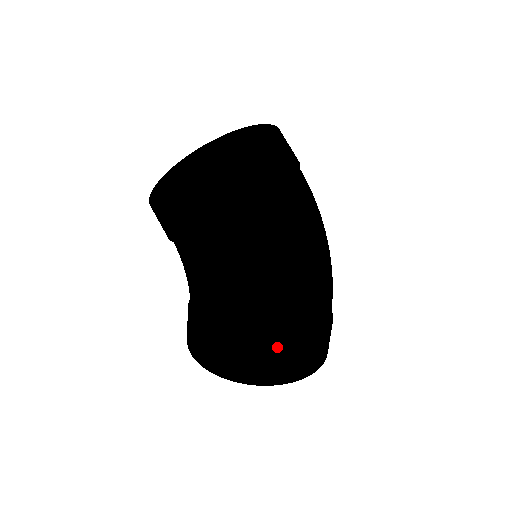
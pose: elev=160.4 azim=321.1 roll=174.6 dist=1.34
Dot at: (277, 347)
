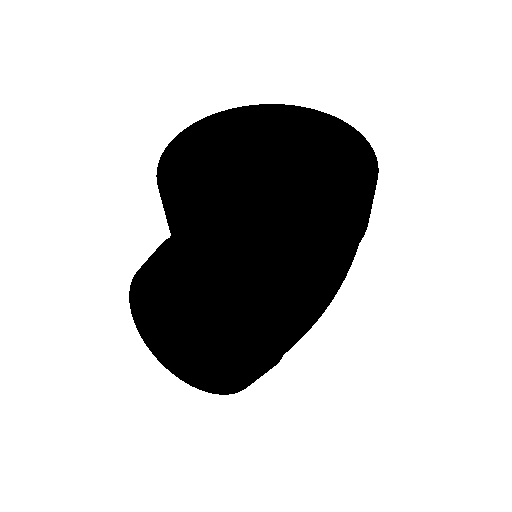
Dot at: occluded
